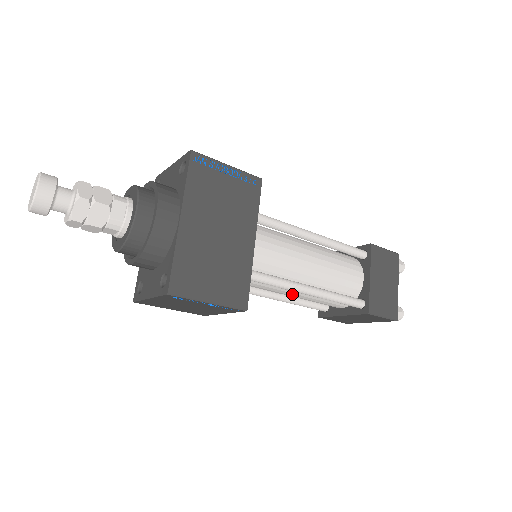
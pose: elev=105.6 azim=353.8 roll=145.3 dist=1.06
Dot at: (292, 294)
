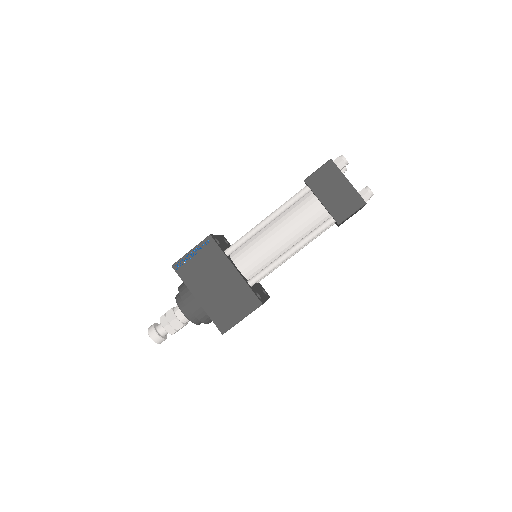
Dot at: occluded
